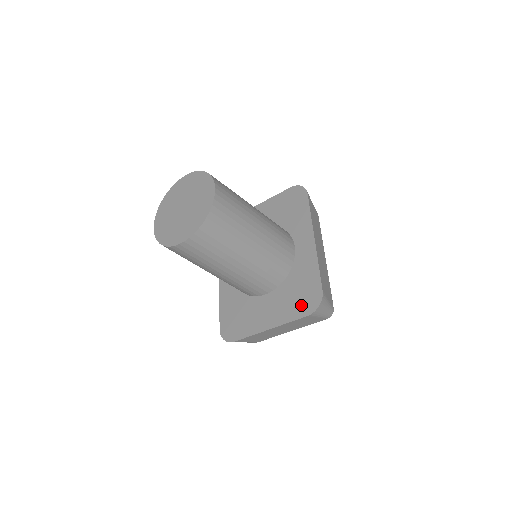
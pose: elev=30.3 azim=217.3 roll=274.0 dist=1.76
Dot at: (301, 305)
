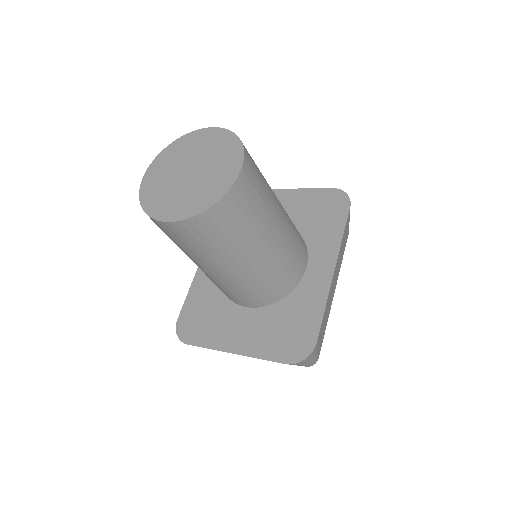
Dot at: (283, 346)
